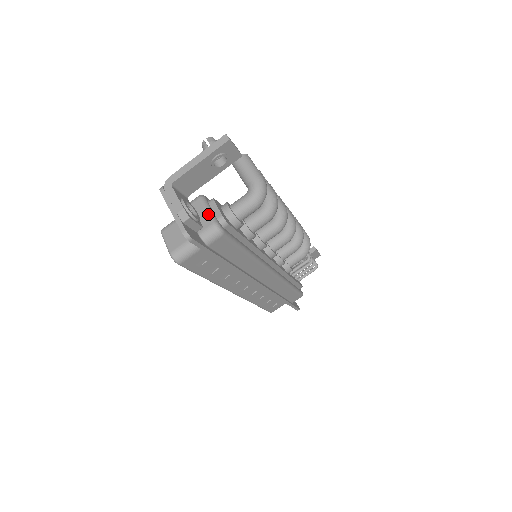
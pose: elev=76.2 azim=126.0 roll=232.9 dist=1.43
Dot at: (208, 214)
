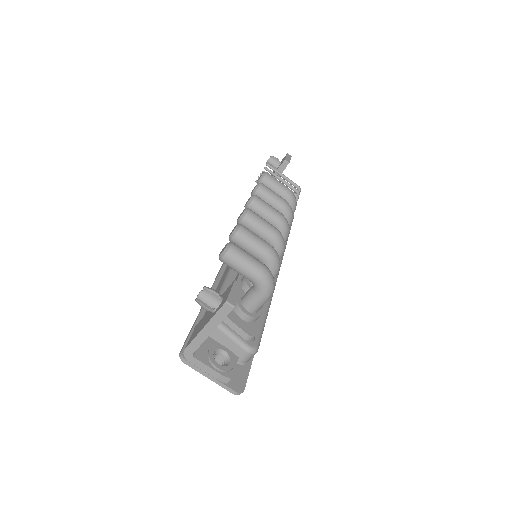
Dot at: (235, 342)
